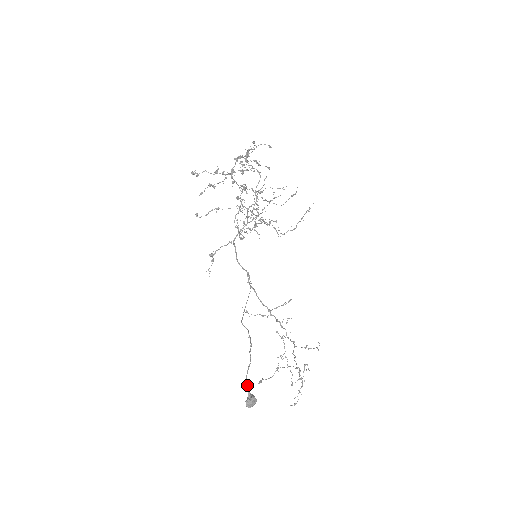
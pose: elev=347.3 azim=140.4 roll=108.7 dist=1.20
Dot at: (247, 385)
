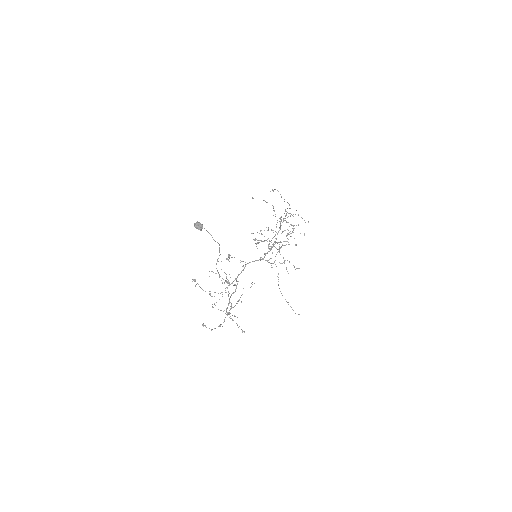
Dot at: occluded
